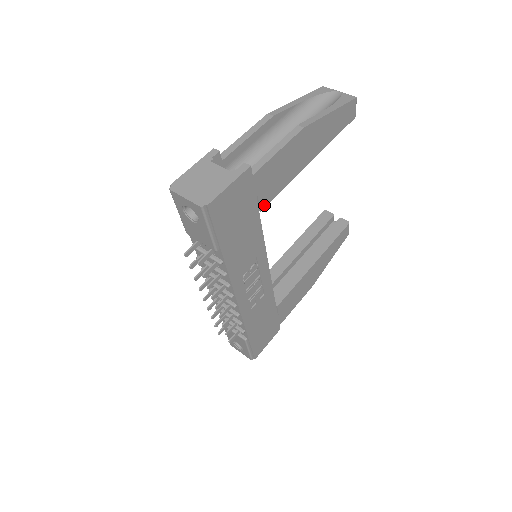
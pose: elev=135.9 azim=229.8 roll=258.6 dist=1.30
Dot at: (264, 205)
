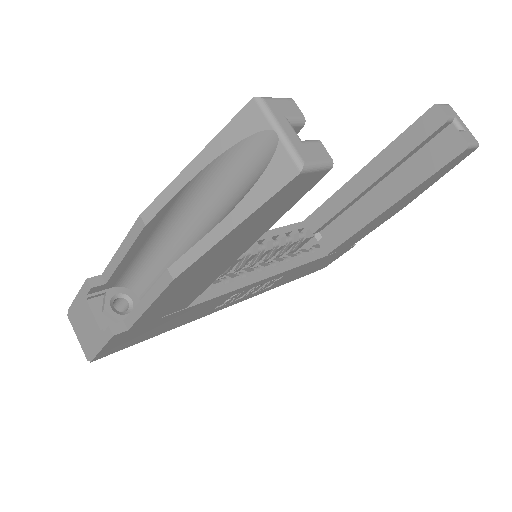
Dot at: (186, 305)
